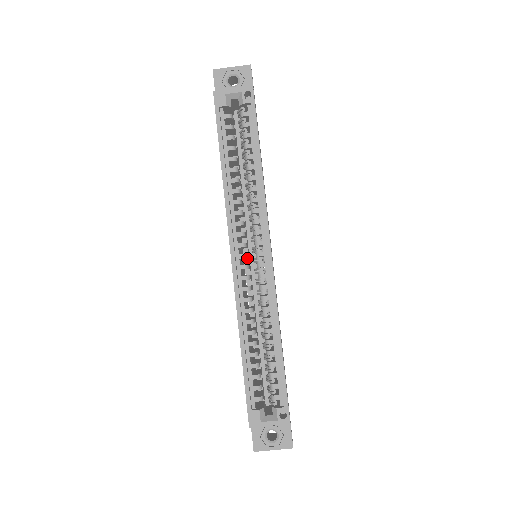
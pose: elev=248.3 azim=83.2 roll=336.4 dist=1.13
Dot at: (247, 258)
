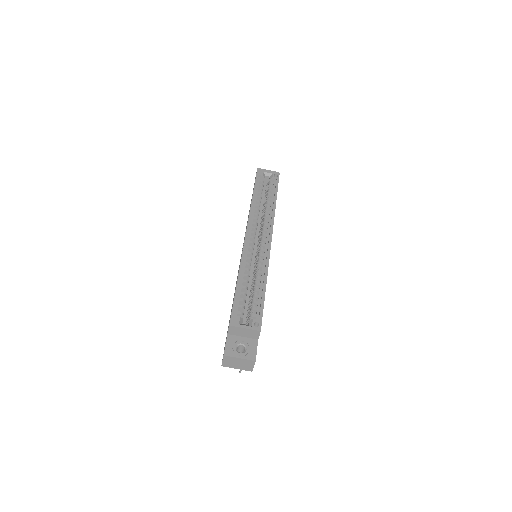
Dot at: occluded
